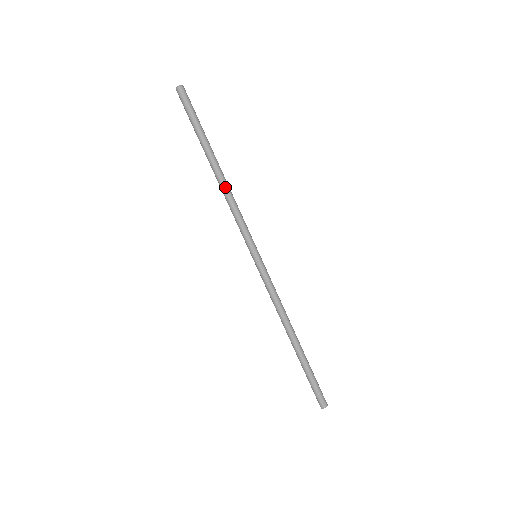
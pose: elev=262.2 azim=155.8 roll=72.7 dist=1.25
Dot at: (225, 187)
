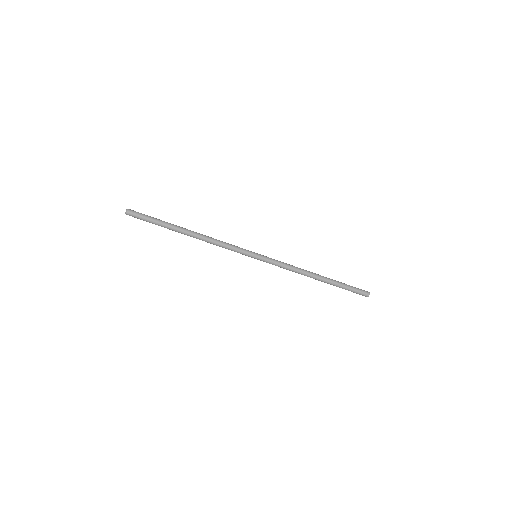
Dot at: occluded
